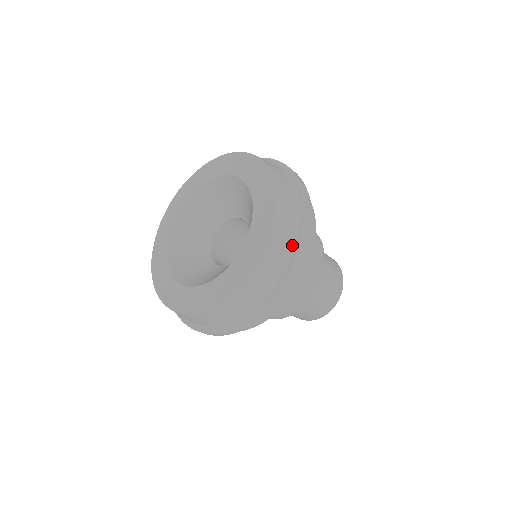
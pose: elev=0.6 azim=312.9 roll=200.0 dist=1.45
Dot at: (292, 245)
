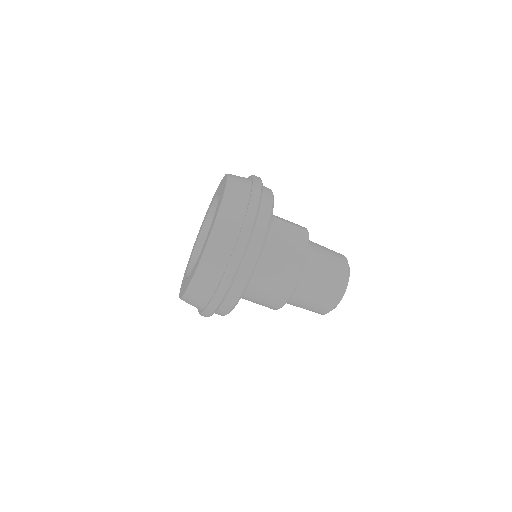
Dot at: (244, 207)
